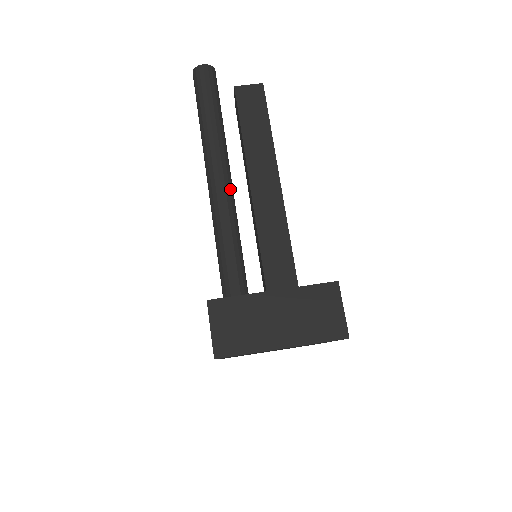
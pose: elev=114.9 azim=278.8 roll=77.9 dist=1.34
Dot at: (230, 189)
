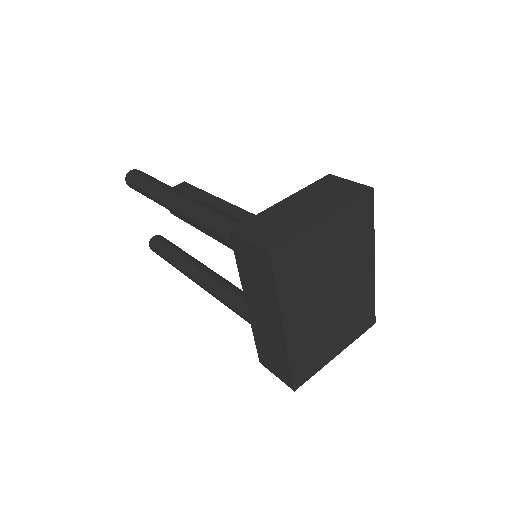
Dot at: occluded
